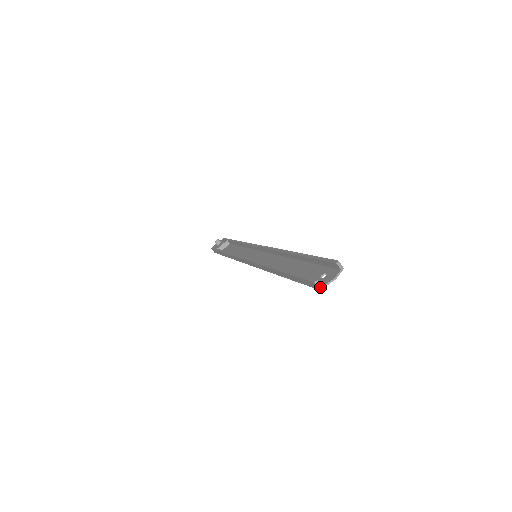
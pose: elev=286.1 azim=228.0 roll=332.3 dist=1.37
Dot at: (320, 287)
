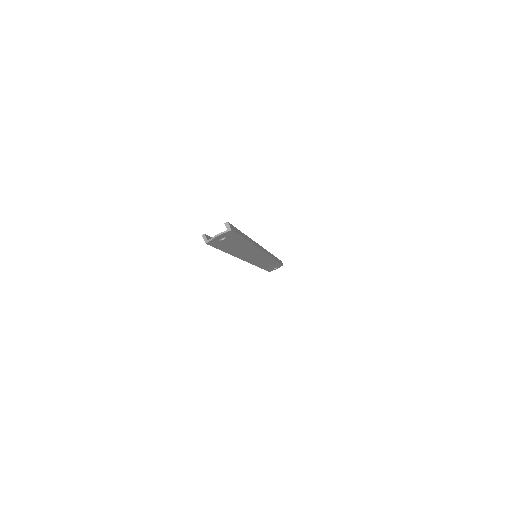
Dot at: (206, 241)
